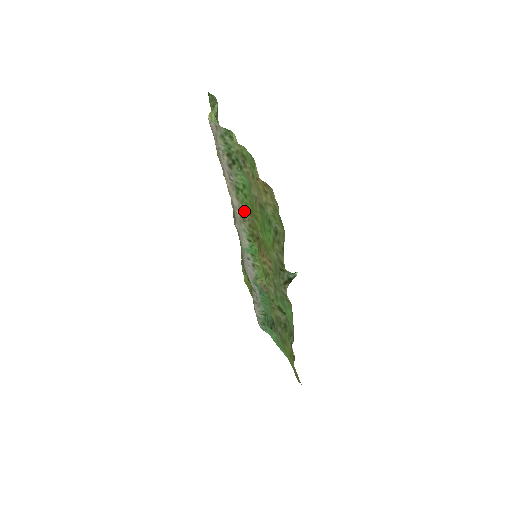
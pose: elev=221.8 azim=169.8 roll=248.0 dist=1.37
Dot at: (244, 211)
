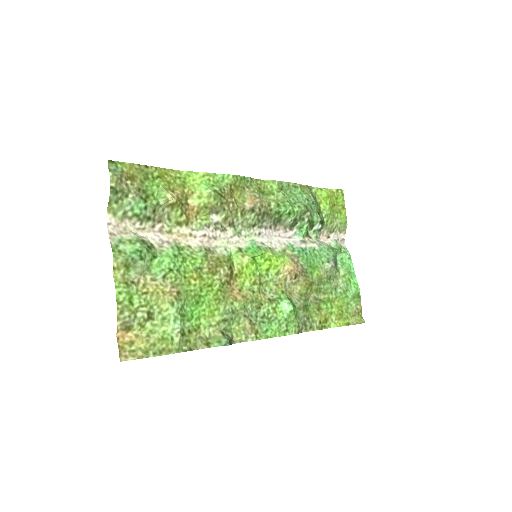
Dot at: (203, 252)
